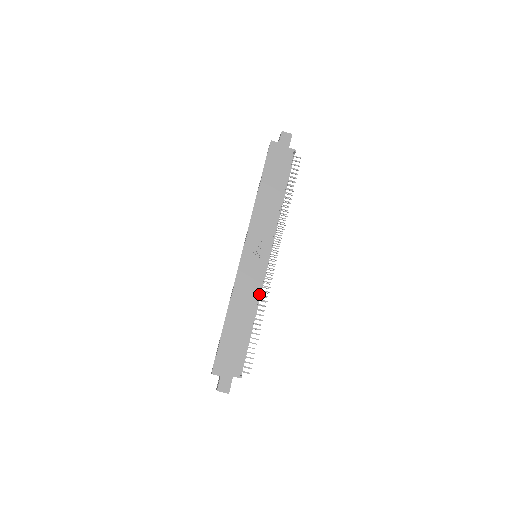
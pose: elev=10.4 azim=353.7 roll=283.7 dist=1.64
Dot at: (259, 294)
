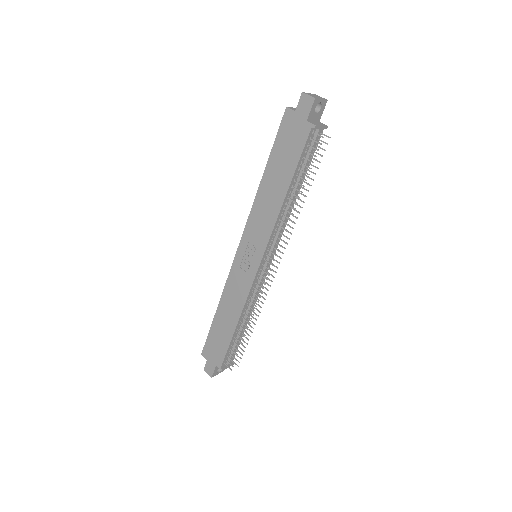
Dot at: (249, 300)
